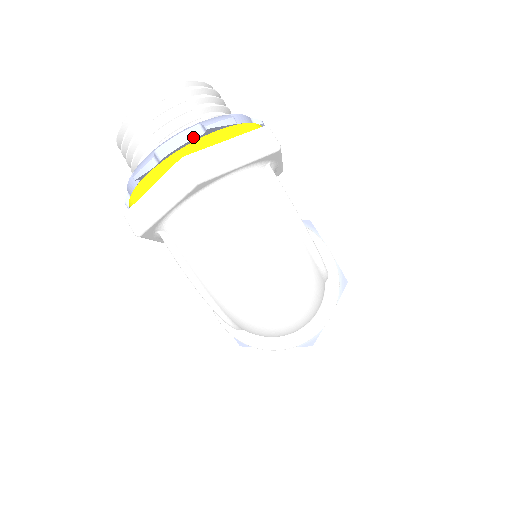
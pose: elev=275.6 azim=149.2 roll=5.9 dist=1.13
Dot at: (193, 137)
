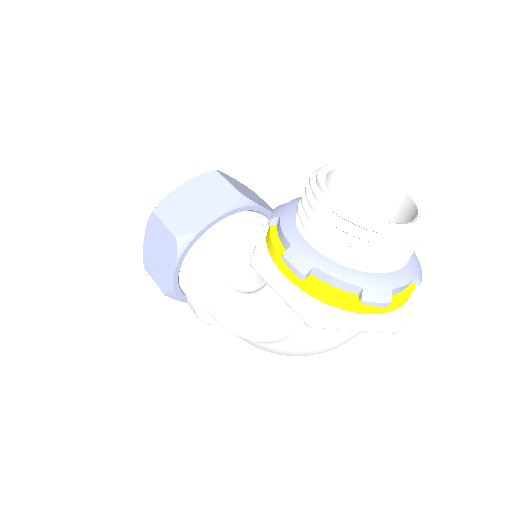
Dot at: occluded
